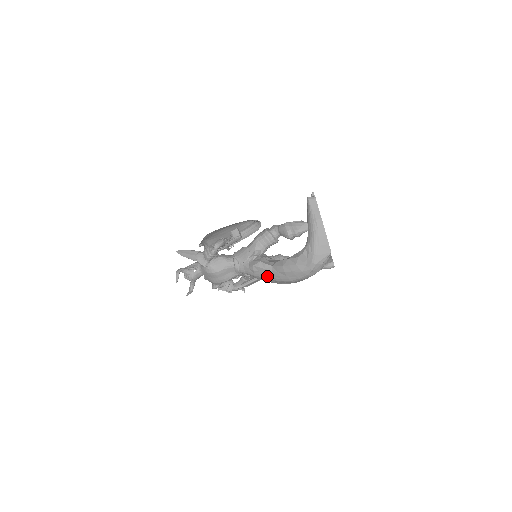
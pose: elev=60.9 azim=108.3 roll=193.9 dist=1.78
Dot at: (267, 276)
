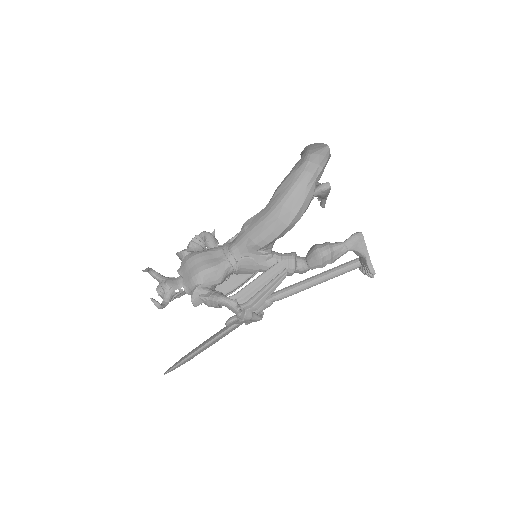
Dot at: (260, 218)
